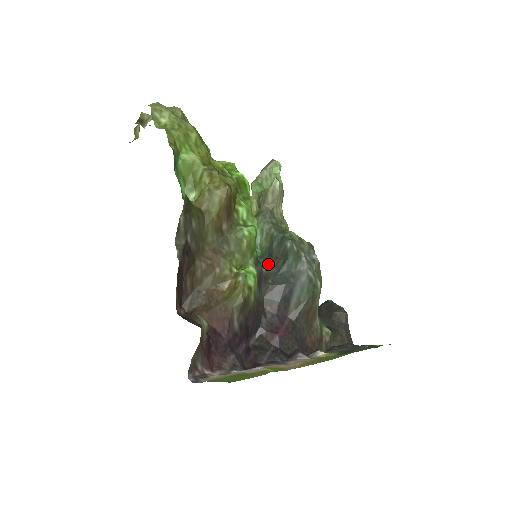
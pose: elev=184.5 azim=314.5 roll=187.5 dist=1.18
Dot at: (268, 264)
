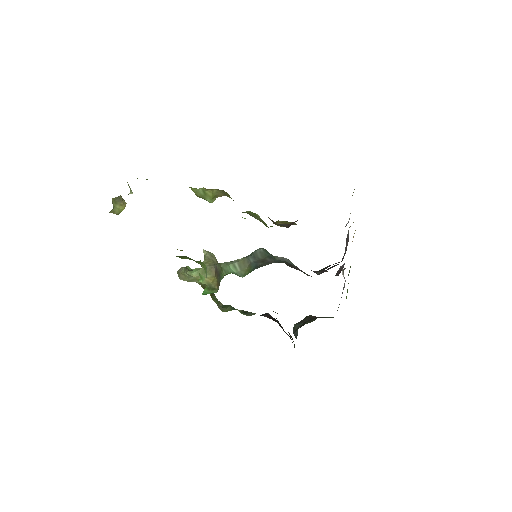
Dot at: (263, 265)
